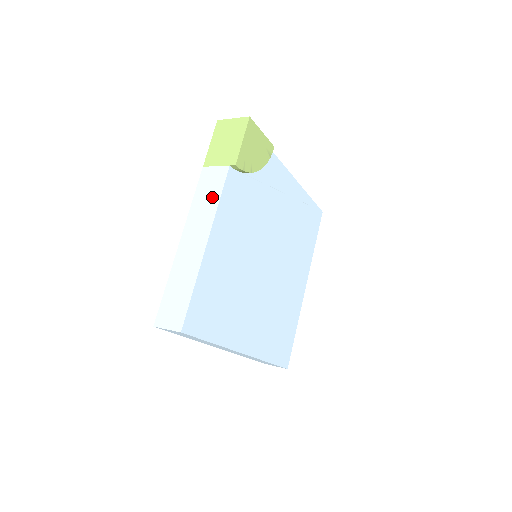
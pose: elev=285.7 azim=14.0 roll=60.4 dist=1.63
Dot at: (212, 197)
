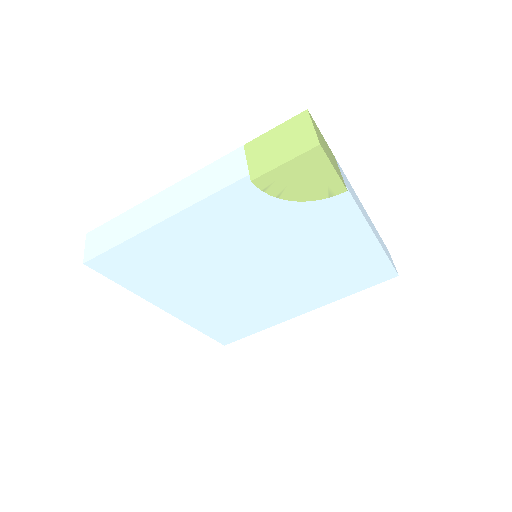
Dot at: (209, 186)
